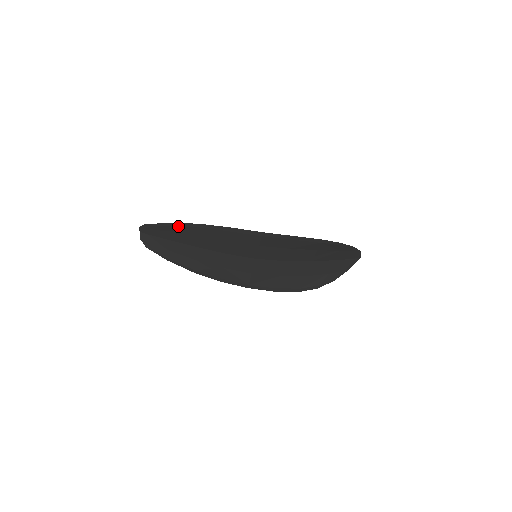
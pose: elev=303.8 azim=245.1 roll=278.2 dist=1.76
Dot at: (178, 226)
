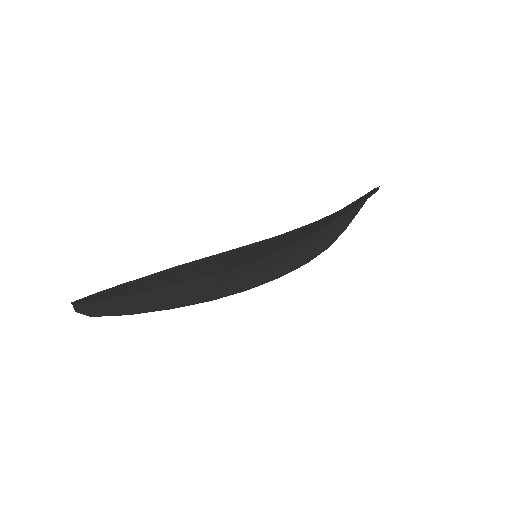
Dot at: (141, 280)
